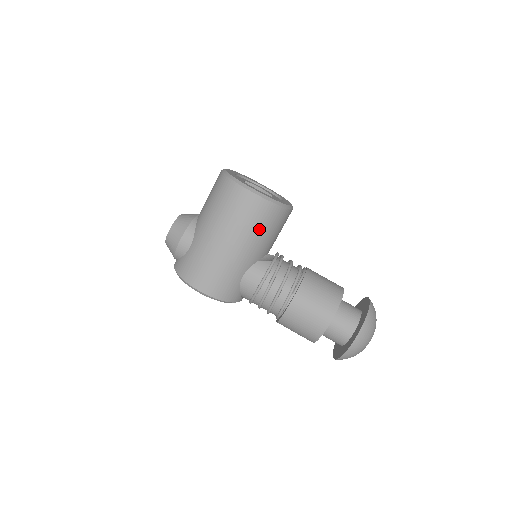
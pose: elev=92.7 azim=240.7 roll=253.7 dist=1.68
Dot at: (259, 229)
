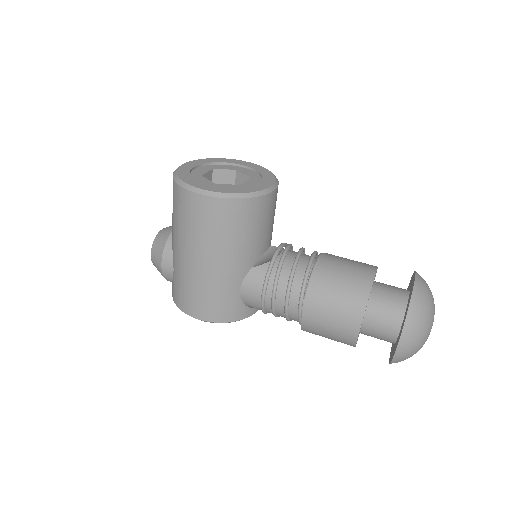
Dot at: (232, 234)
